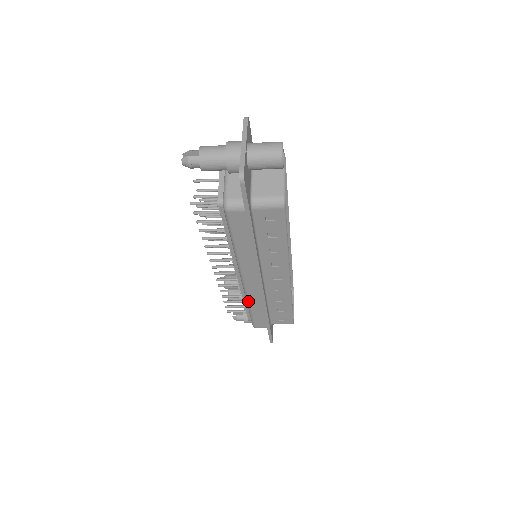
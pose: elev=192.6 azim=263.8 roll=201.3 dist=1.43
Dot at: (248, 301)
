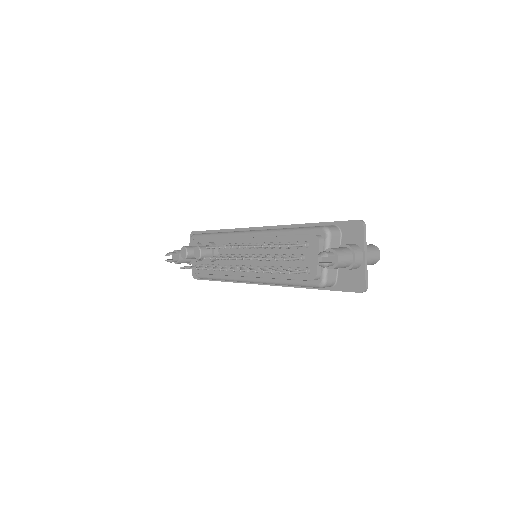
Dot at: (228, 280)
